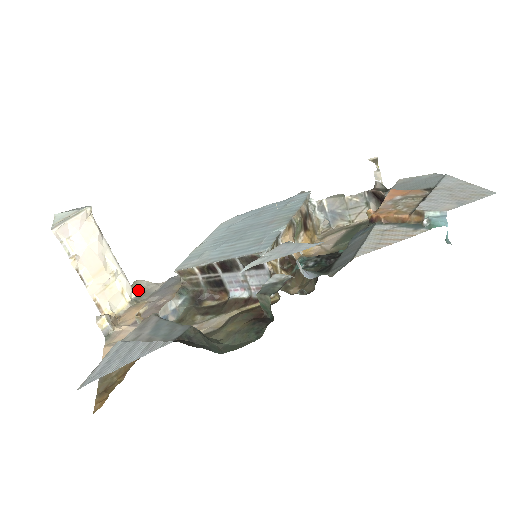
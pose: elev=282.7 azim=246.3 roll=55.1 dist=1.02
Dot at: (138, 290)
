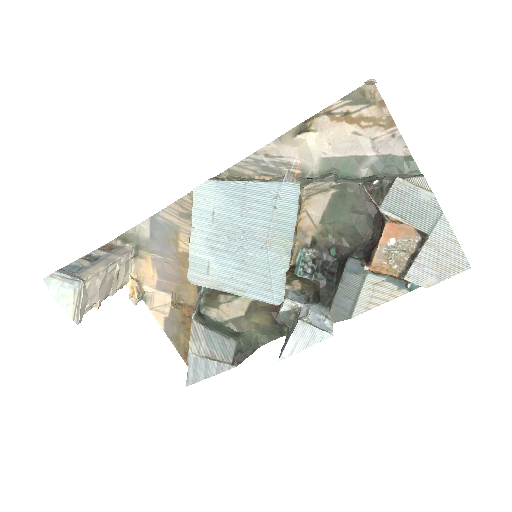
Dot at: (131, 241)
